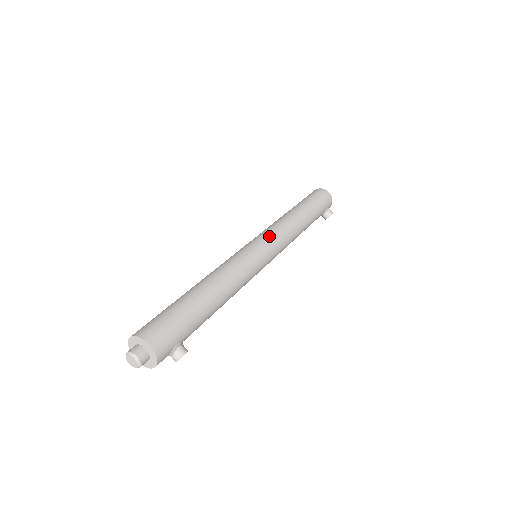
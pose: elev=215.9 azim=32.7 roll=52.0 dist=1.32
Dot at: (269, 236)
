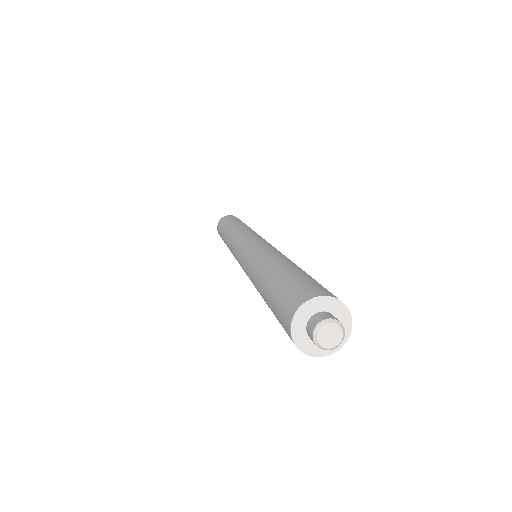
Dot at: (257, 234)
